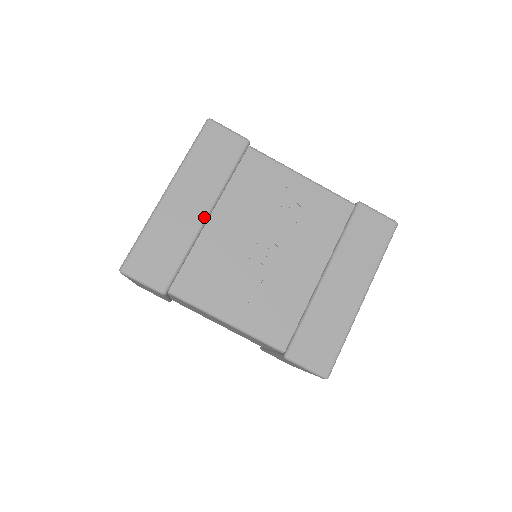
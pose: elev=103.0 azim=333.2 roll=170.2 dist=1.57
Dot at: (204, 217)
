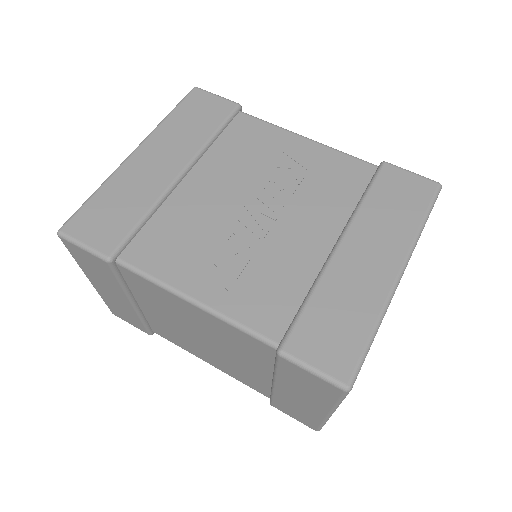
Dot at: (176, 176)
